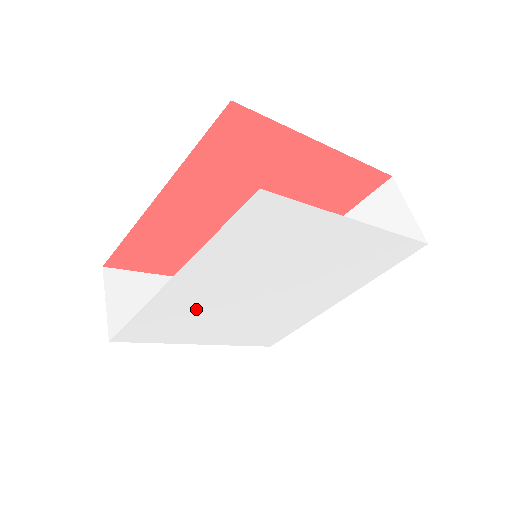
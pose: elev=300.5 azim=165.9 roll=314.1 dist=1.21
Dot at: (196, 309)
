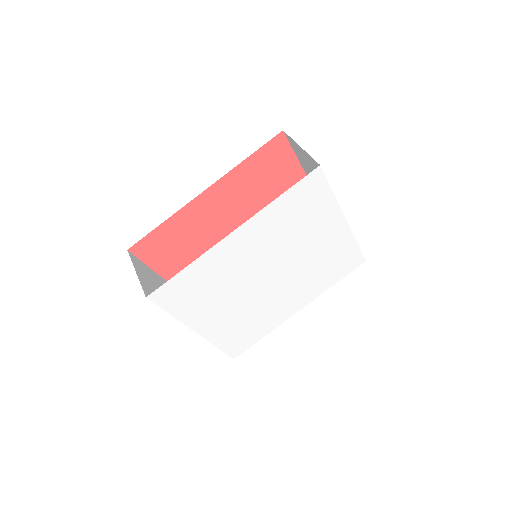
Dot at: (224, 277)
